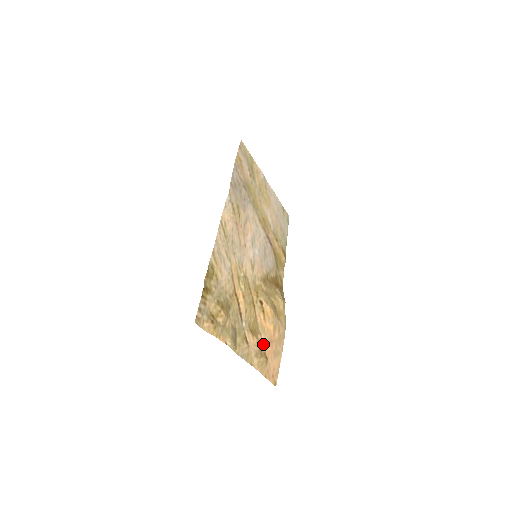
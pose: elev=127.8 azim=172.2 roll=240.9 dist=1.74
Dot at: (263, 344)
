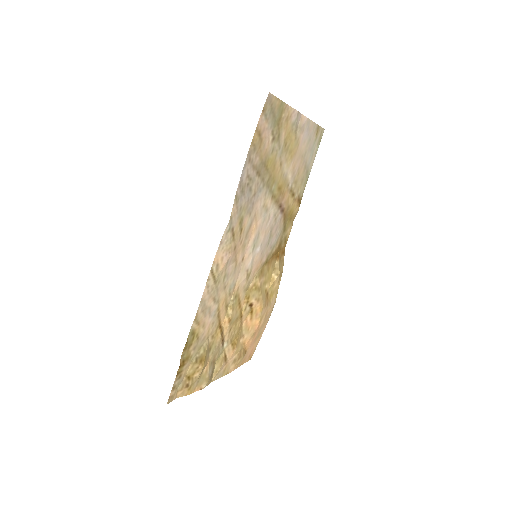
Dot at: (244, 343)
